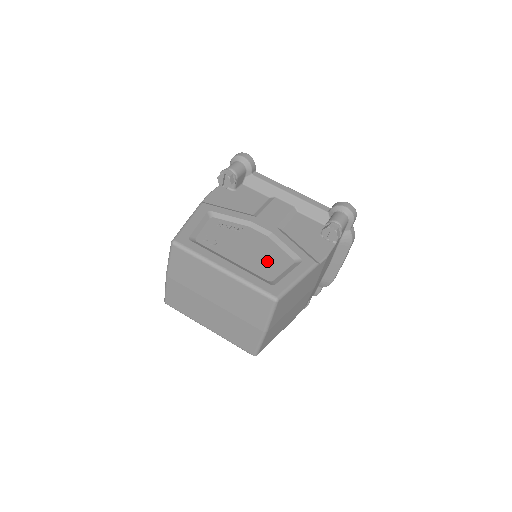
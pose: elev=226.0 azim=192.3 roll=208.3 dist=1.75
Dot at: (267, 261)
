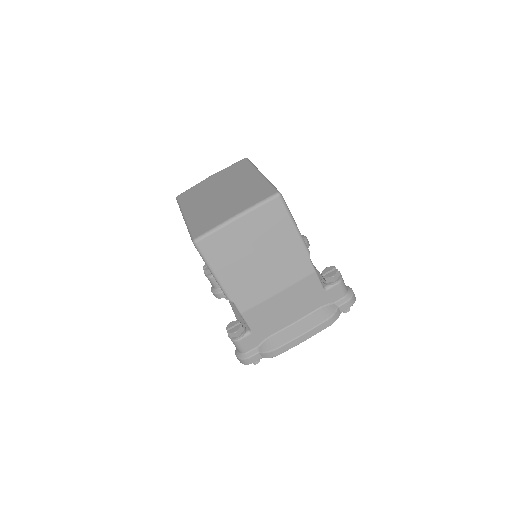
Dot at: occluded
